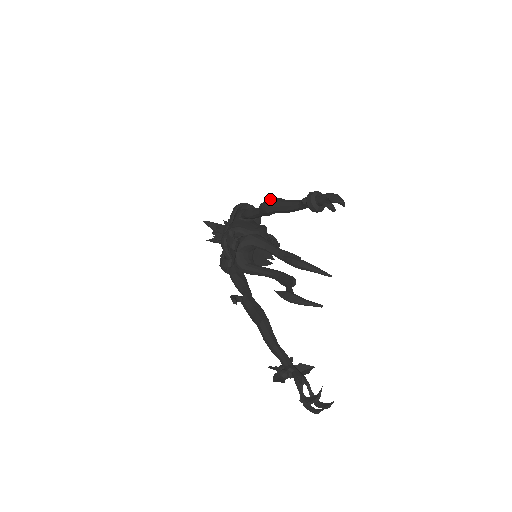
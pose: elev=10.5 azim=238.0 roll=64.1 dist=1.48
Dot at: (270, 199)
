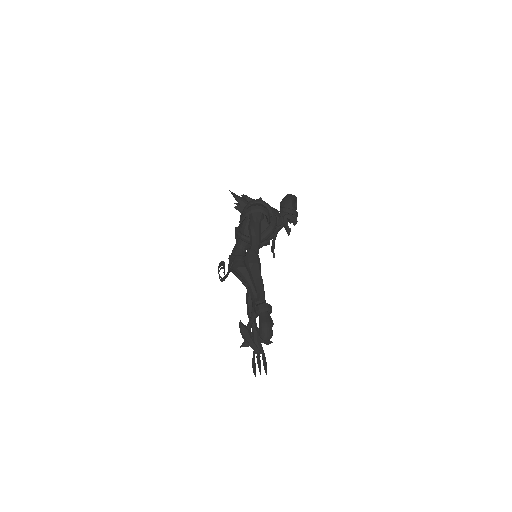
Dot at: (248, 264)
